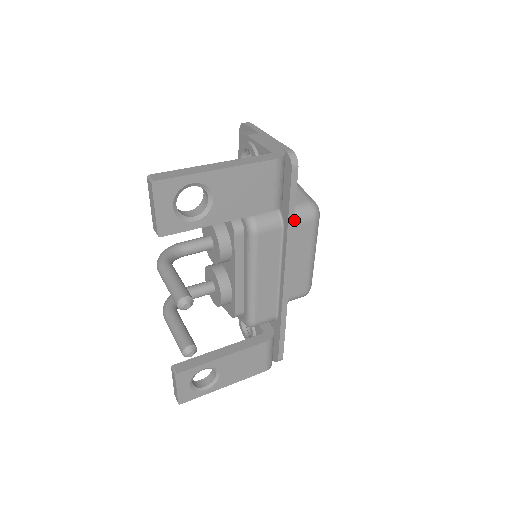
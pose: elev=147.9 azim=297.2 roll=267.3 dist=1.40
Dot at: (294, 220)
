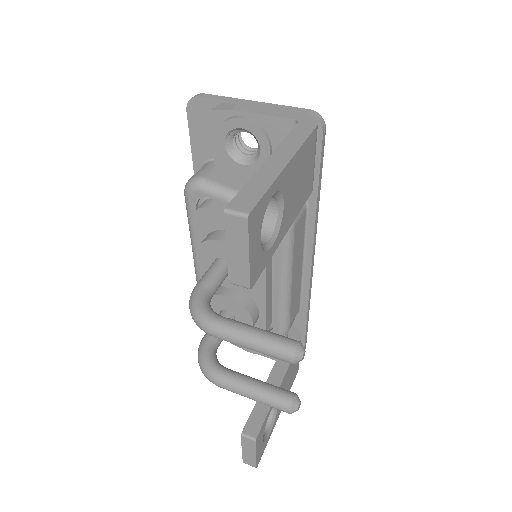
Dot at: occluded
